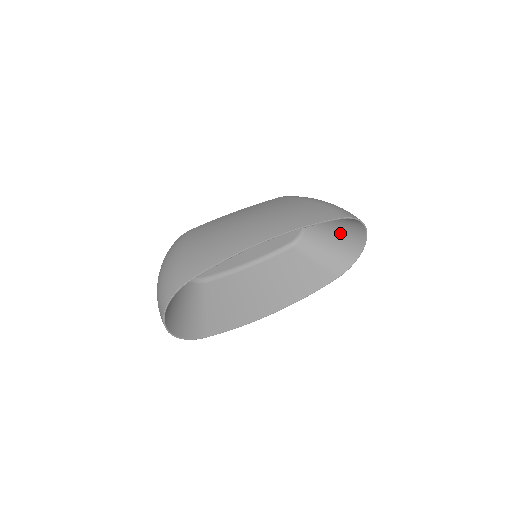
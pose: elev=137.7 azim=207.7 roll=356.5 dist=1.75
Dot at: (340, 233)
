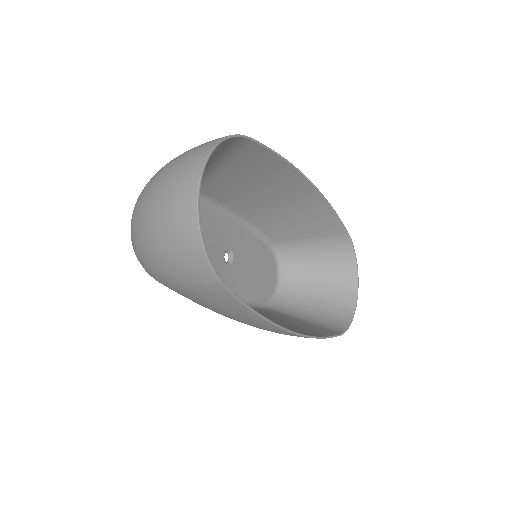
Dot at: (325, 289)
